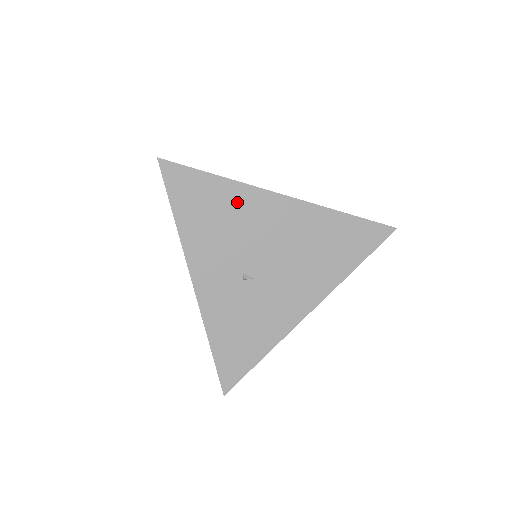
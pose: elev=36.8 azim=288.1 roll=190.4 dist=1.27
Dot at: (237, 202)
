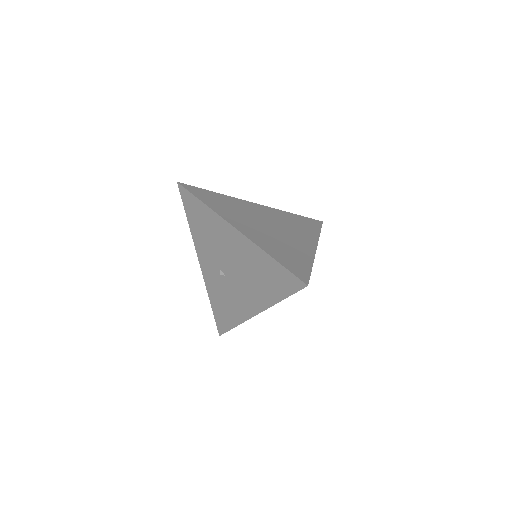
Dot at: (213, 223)
